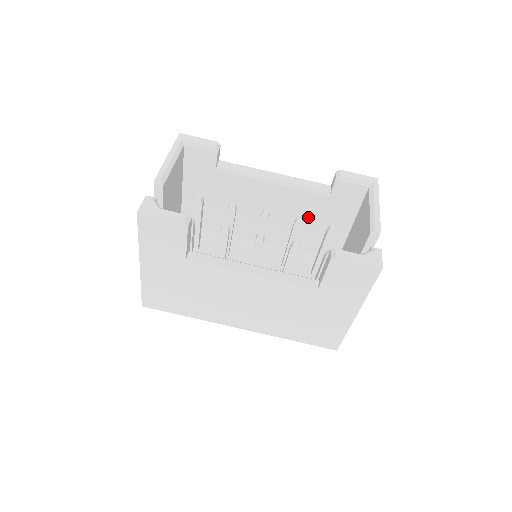
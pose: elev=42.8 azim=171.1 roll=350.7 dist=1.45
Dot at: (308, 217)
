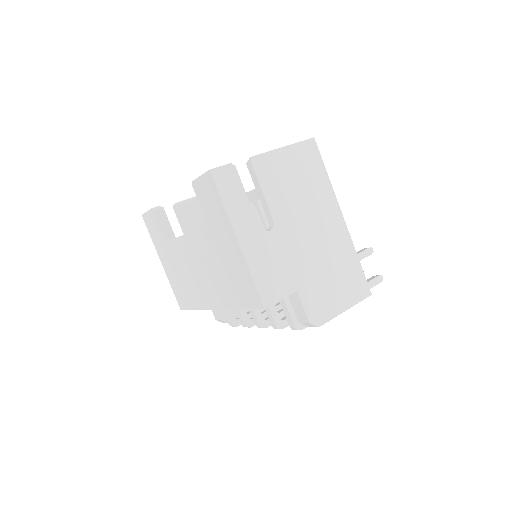
Dot at: occluded
